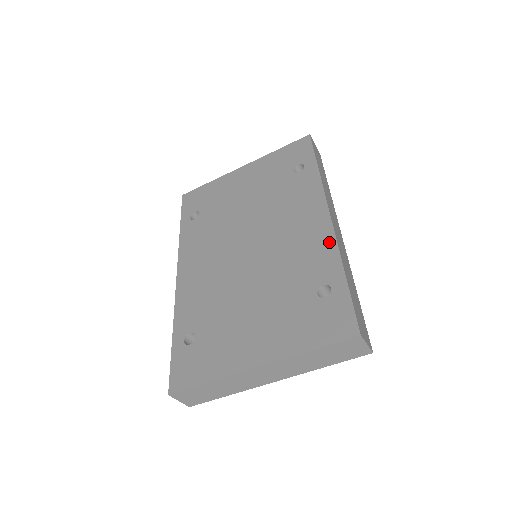
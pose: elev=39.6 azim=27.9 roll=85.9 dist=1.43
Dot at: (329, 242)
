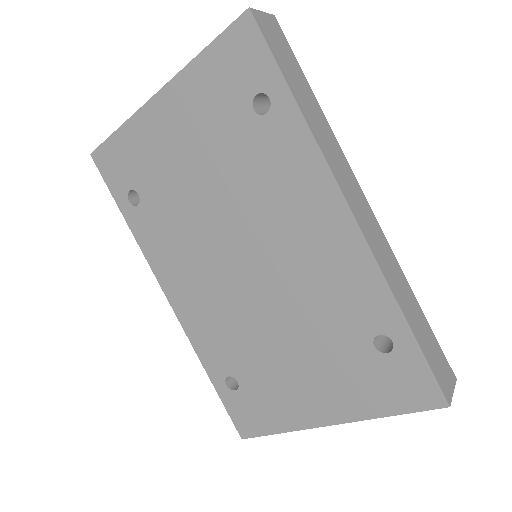
Dot at: (367, 267)
